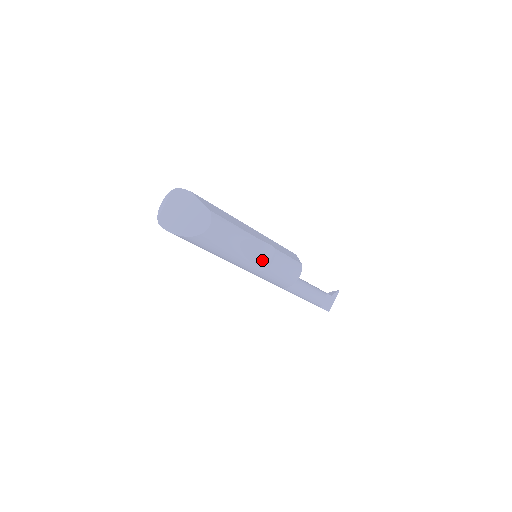
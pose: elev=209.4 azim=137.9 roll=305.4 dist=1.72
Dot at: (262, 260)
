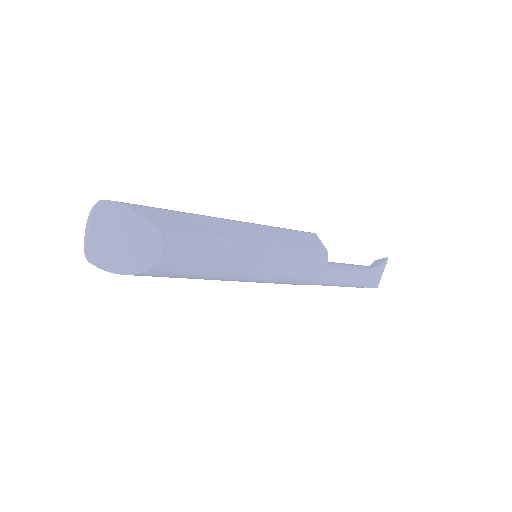
Dot at: (264, 265)
